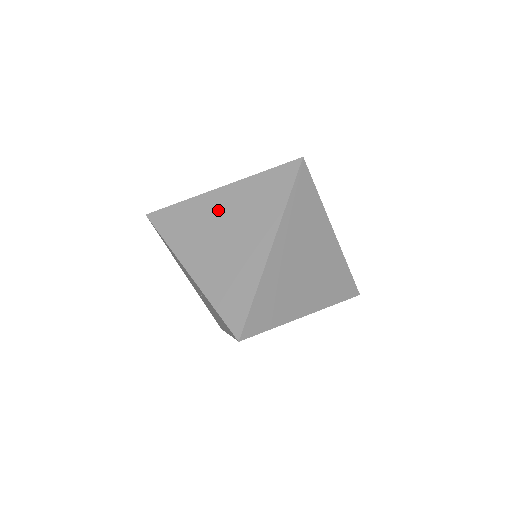
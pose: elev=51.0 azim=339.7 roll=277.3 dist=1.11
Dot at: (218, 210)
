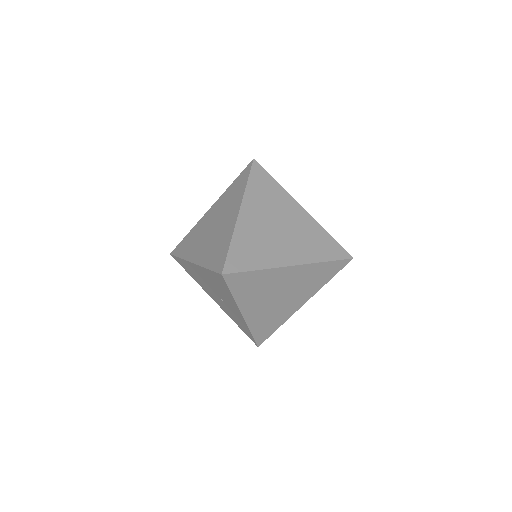
Dot at: (284, 281)
